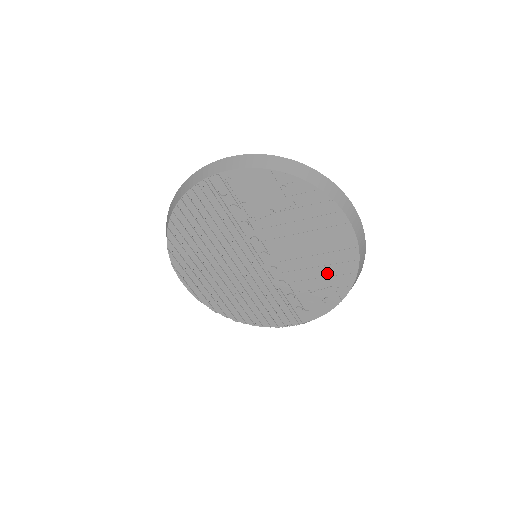
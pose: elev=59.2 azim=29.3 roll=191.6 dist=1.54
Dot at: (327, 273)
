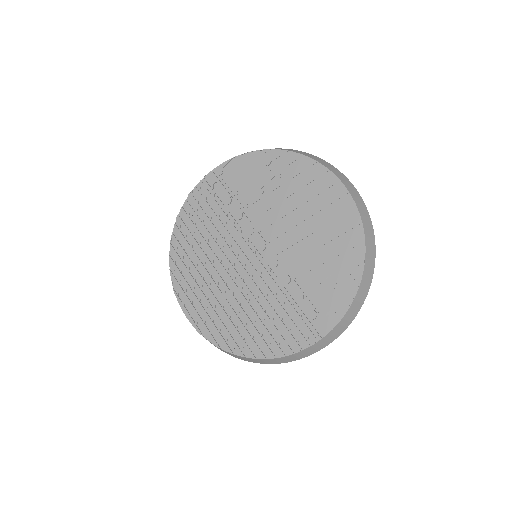
Dot at: (332, 250)
